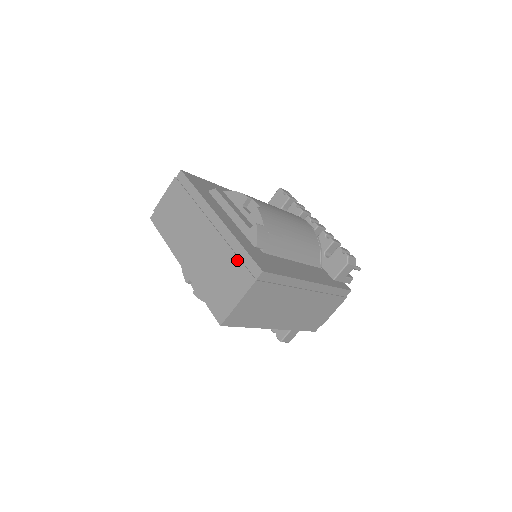
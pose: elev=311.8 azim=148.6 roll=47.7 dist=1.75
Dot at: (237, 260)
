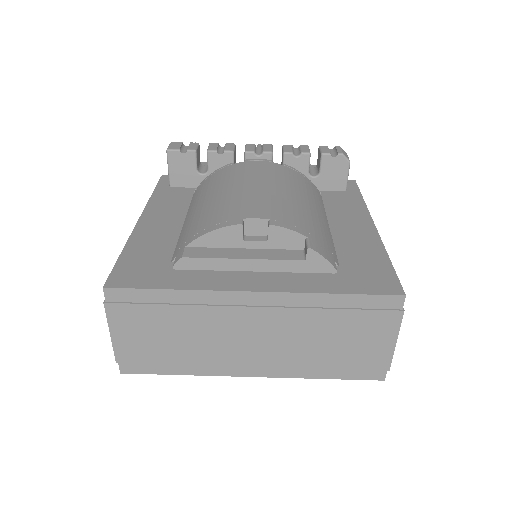
Dot at: (350, 313)
